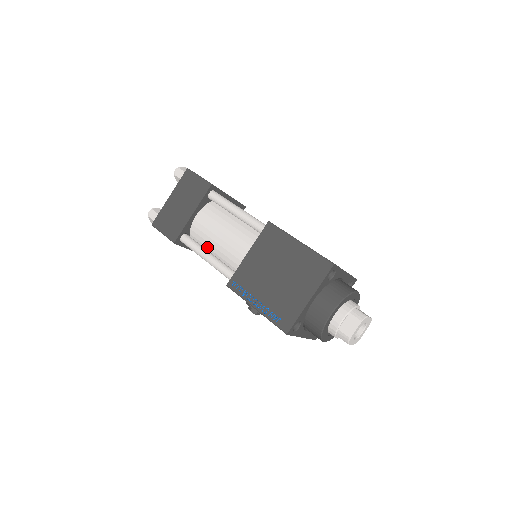
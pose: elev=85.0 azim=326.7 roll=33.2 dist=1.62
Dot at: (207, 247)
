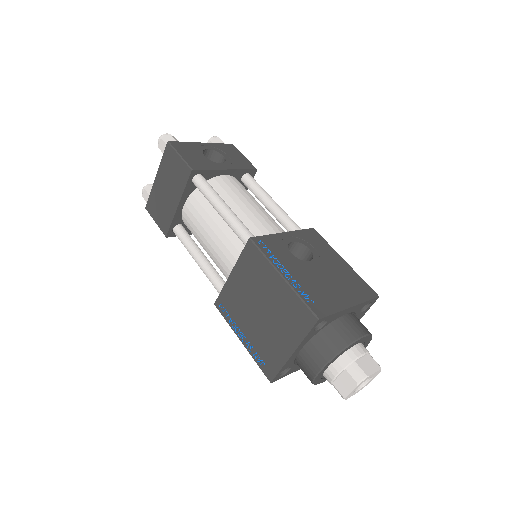
Dot at: (200, 244)
